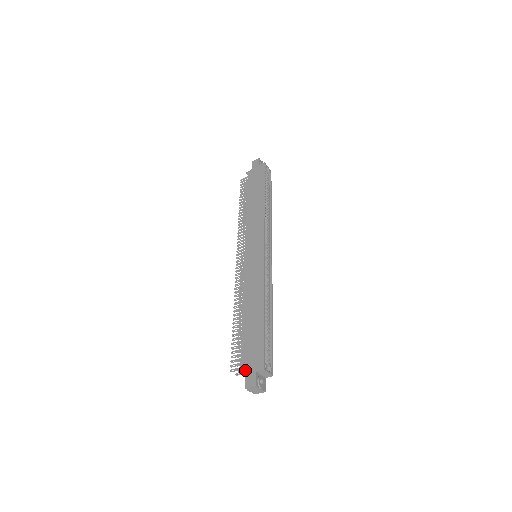
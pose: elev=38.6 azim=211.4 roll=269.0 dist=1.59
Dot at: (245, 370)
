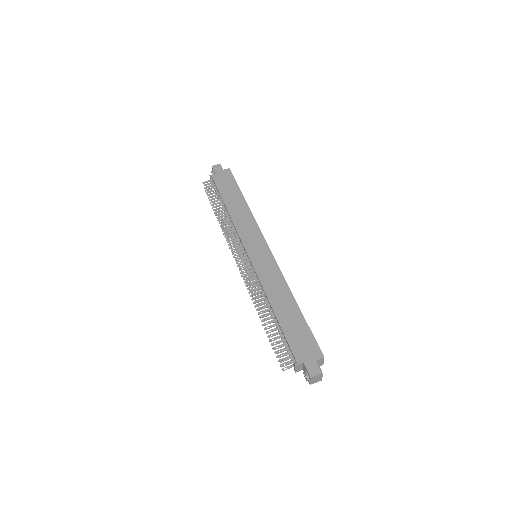
Dot at: (303, 361)
